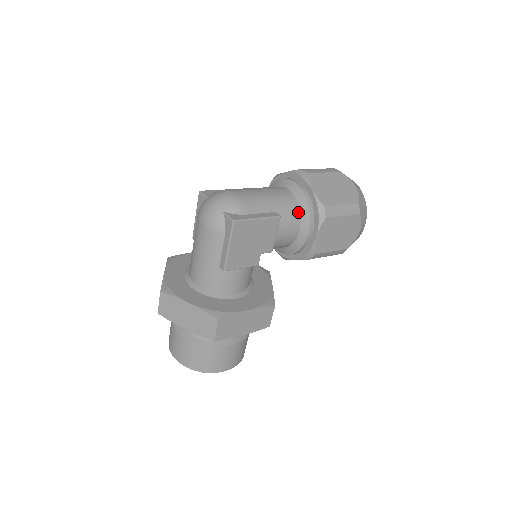
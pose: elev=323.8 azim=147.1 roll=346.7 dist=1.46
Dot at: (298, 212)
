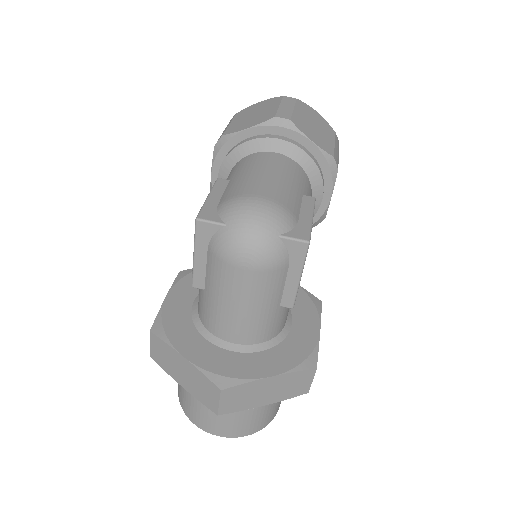
Dot at: (307, 178)
